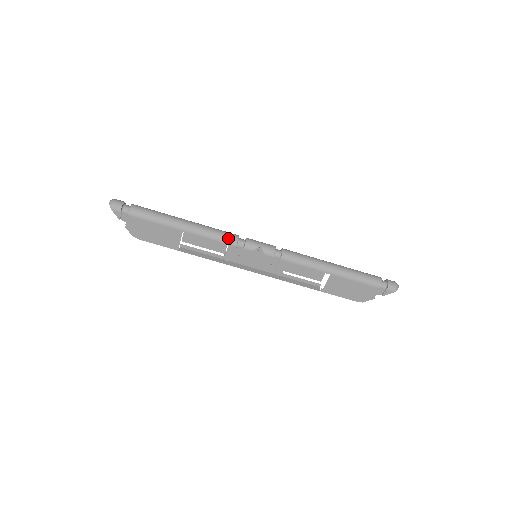
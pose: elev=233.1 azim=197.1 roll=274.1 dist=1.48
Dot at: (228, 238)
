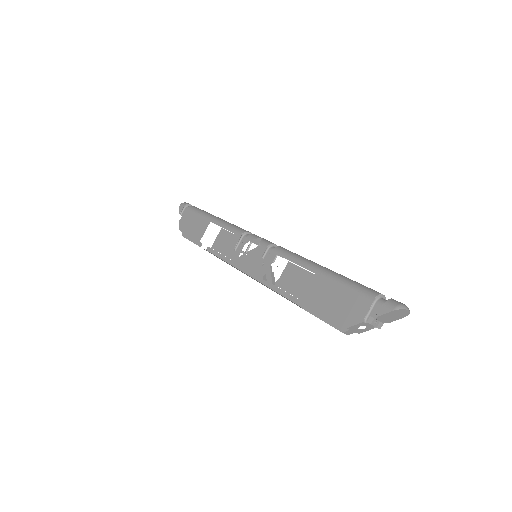
Dot at: (239, 229)
